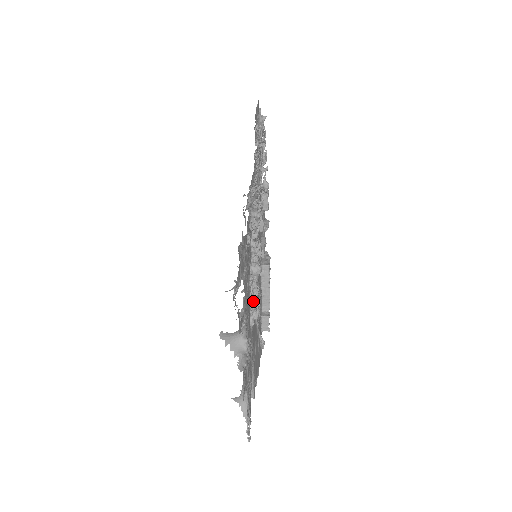
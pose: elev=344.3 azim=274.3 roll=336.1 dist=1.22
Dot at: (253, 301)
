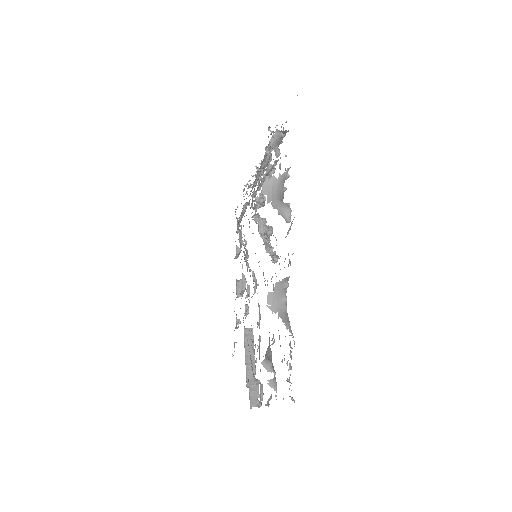
Dot at: occluded
